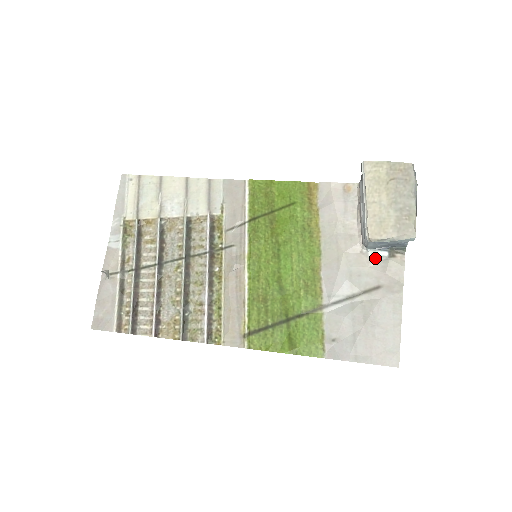
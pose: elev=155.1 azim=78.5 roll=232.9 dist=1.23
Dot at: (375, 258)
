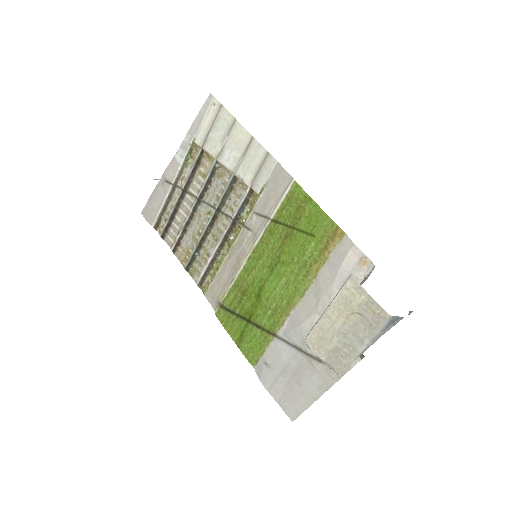
Dot at: occluded
